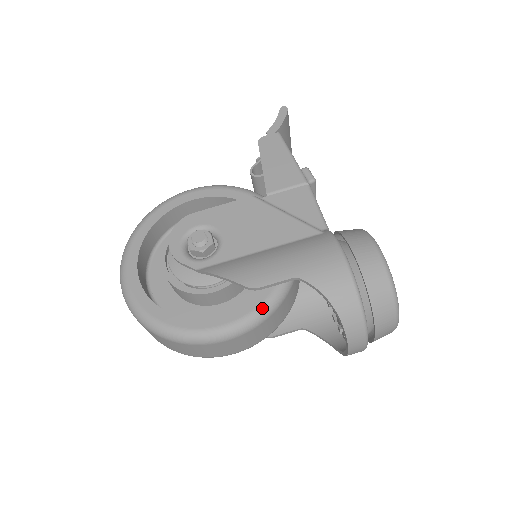
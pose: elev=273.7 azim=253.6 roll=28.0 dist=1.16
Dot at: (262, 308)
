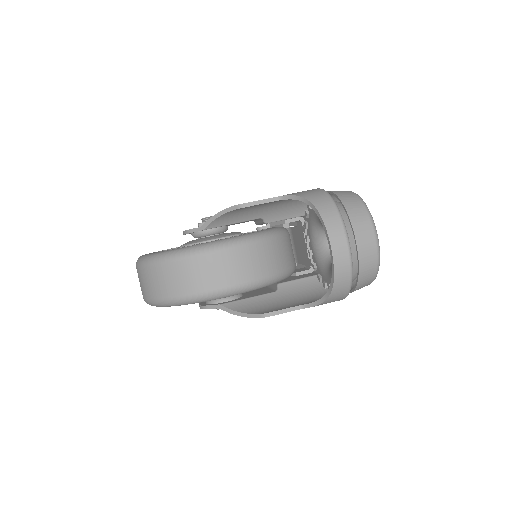
Dot at: (252, 234)
